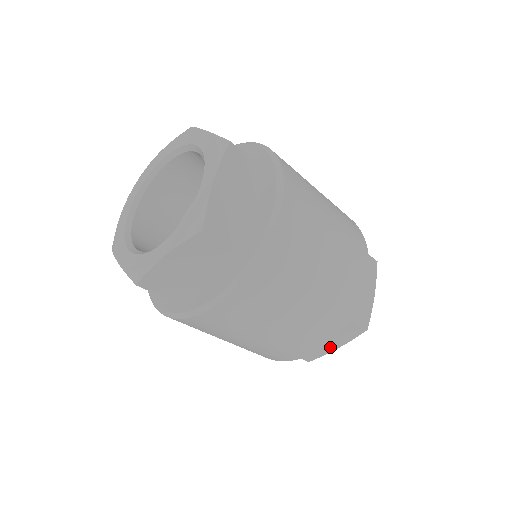
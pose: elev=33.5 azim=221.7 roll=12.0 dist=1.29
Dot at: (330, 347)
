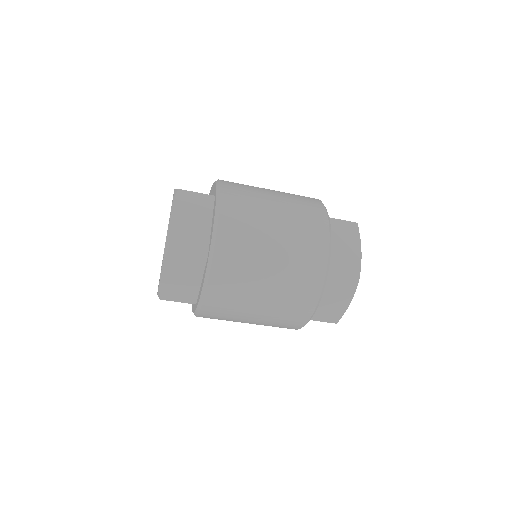
Dot at: (342, 305)
